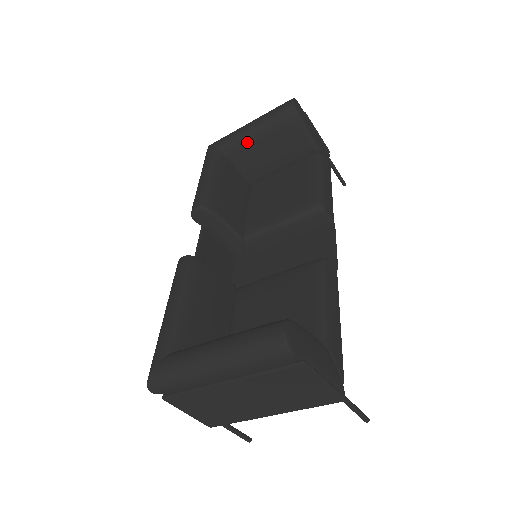
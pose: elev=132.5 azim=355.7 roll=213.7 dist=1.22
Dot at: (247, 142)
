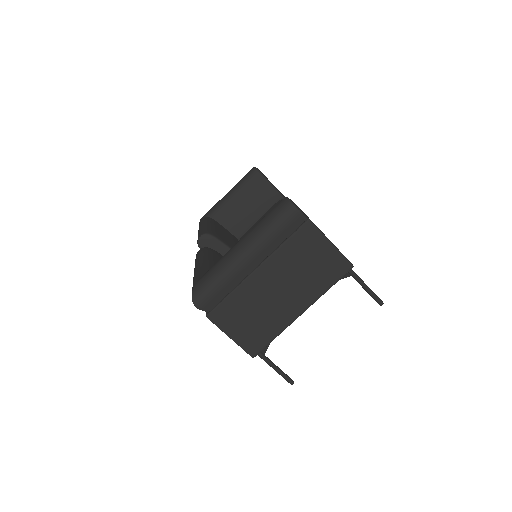
Dot at: (229, 204)
